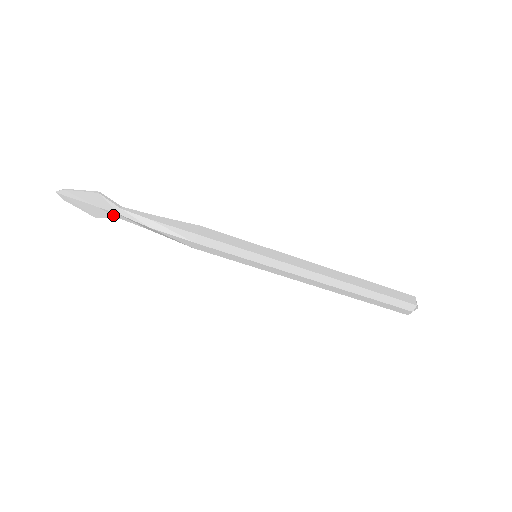
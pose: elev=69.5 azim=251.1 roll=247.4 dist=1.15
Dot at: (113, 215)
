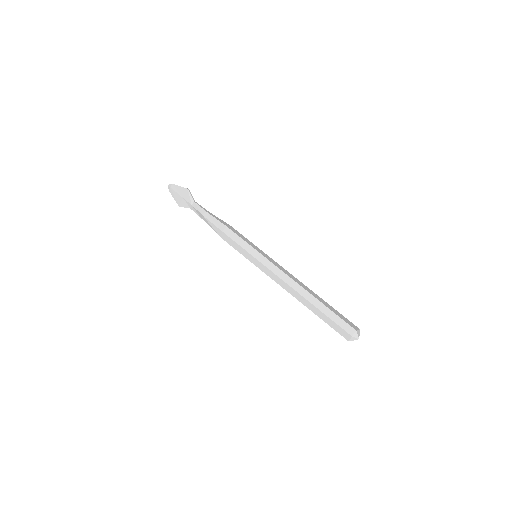
Dot at: (188, 205)
